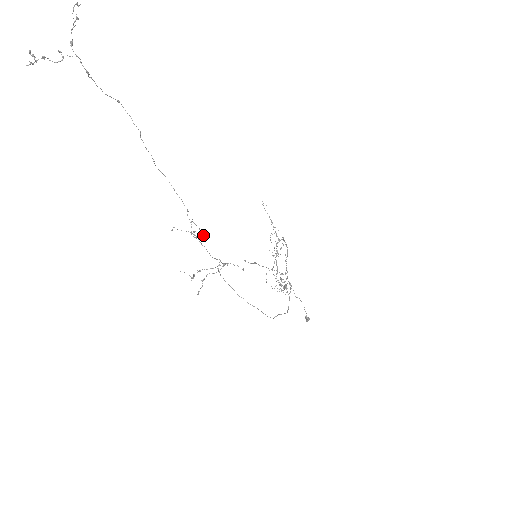
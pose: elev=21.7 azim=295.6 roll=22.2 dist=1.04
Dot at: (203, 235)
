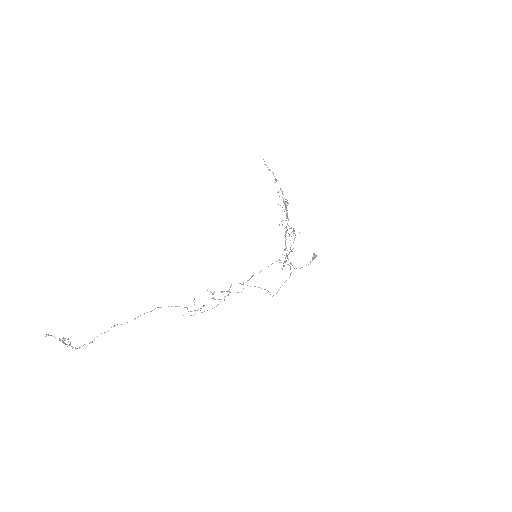
Dot at: occluded
